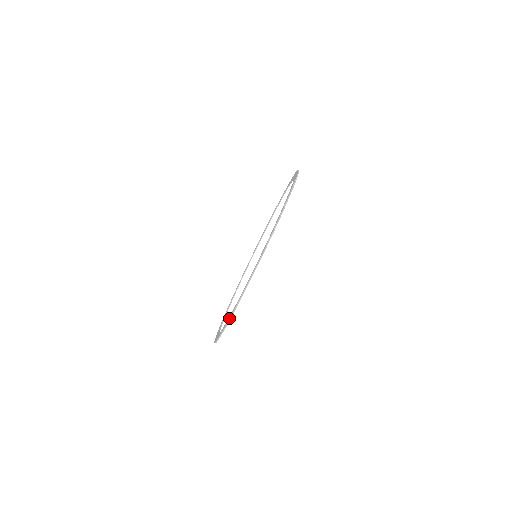
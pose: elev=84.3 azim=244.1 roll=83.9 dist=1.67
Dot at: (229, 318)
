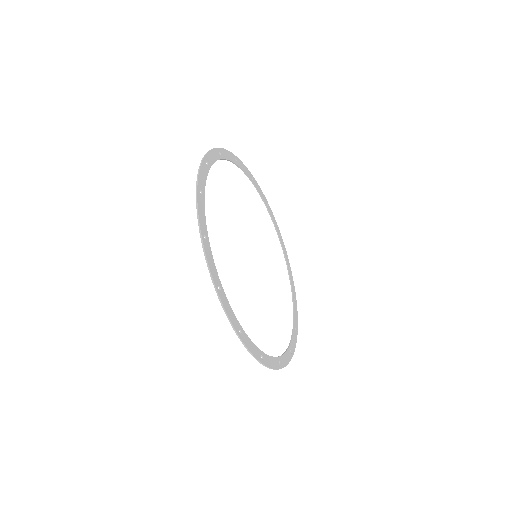
Dot at: (296, 329)
